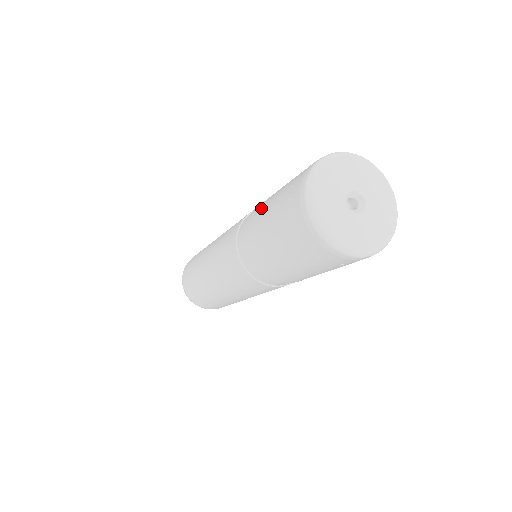
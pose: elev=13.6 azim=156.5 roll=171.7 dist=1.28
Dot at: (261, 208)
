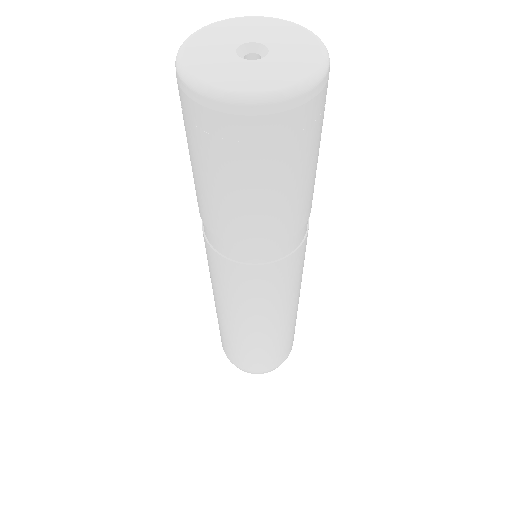
Dot at: occluded
